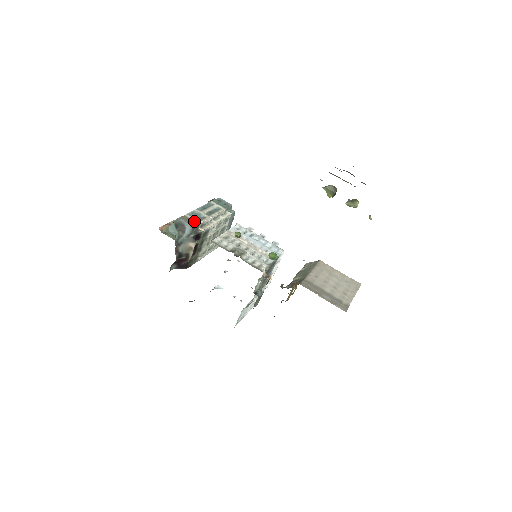
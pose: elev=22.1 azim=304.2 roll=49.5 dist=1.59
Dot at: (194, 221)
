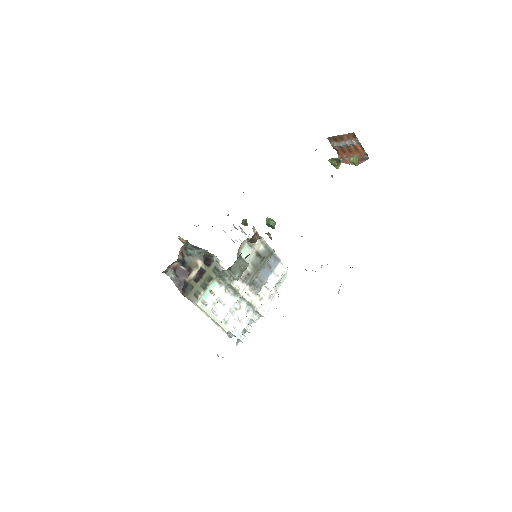
Dot at: (212, 254)
